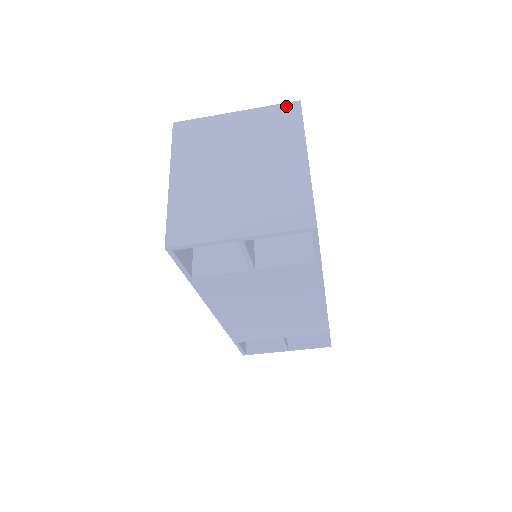
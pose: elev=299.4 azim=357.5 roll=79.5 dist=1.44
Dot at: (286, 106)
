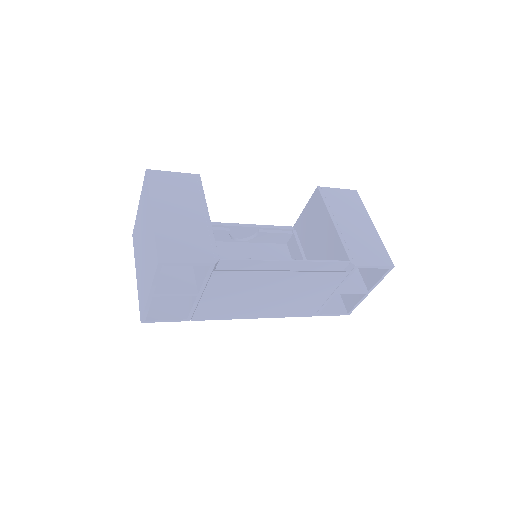
Dot at: (144, 180)
